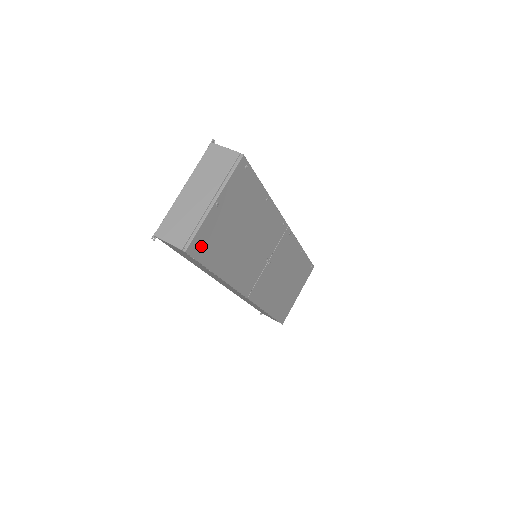
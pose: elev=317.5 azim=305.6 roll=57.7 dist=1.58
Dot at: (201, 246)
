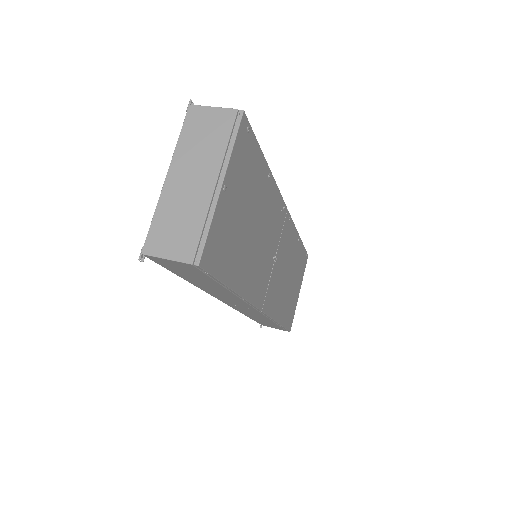
Dot at: (214, 253)
